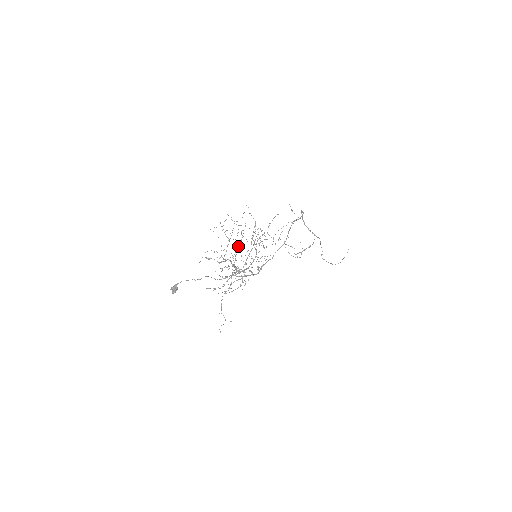
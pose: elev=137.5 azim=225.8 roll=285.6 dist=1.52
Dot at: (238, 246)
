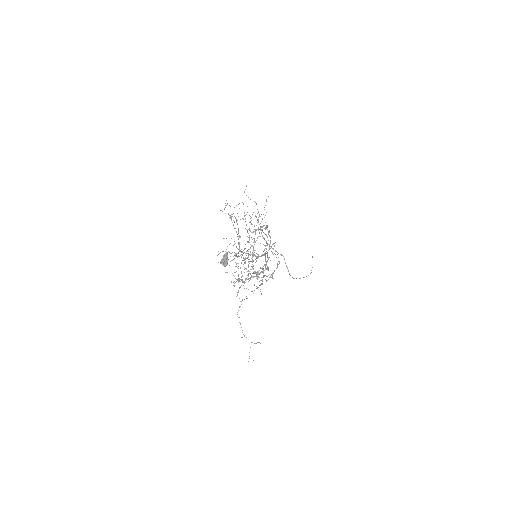
Dot at: occluded
